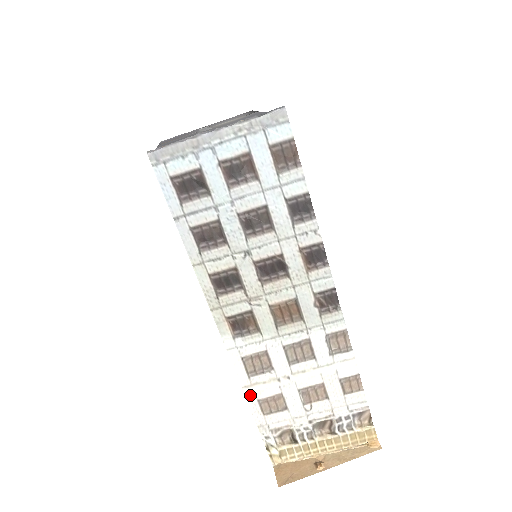
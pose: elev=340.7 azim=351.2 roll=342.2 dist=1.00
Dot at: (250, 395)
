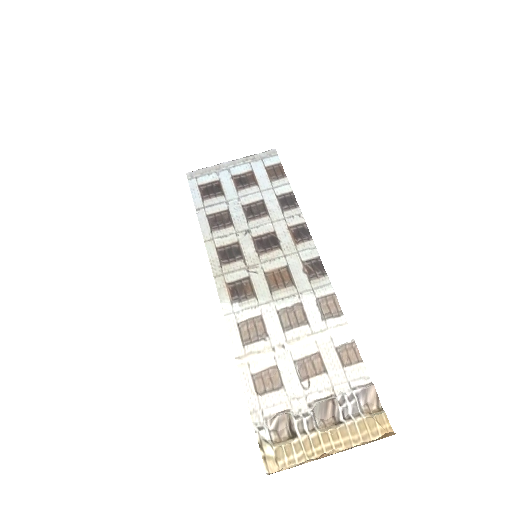
Dot at: (244, 368)
